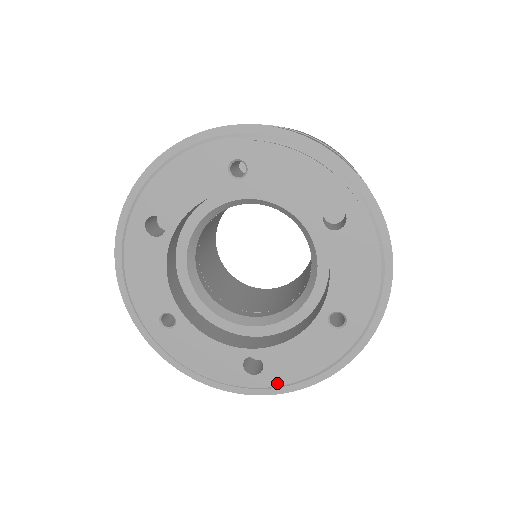
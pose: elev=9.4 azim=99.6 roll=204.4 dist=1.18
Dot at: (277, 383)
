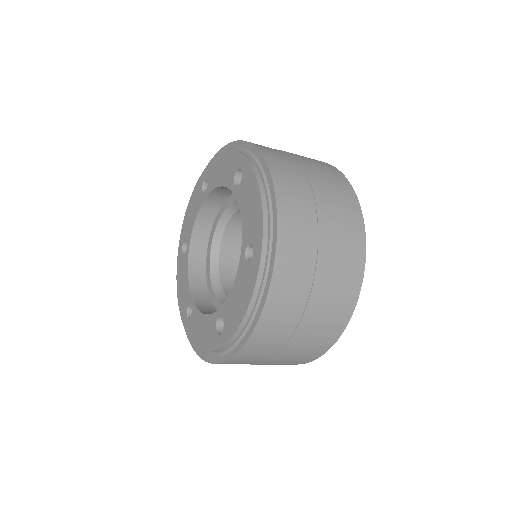
Dot at: (231, 335)
